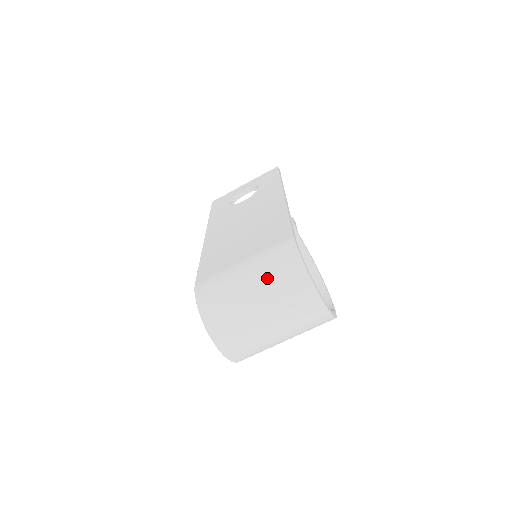
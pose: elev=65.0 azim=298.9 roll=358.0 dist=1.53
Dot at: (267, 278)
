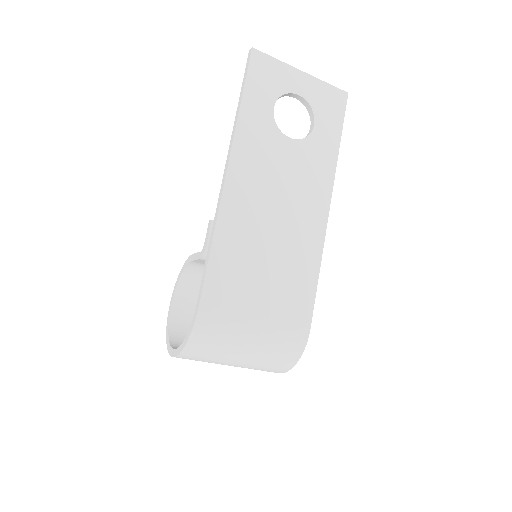
Dot at: (264, 356)
